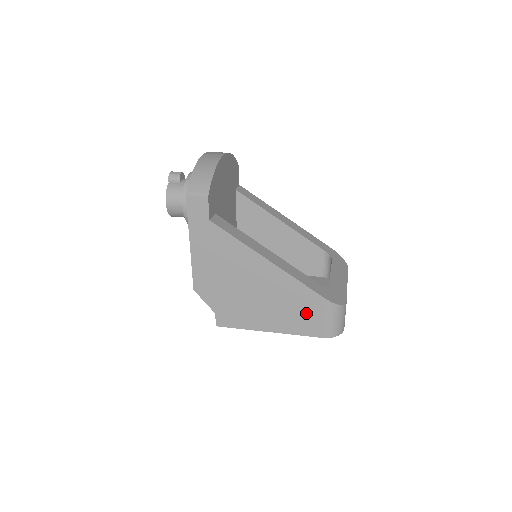
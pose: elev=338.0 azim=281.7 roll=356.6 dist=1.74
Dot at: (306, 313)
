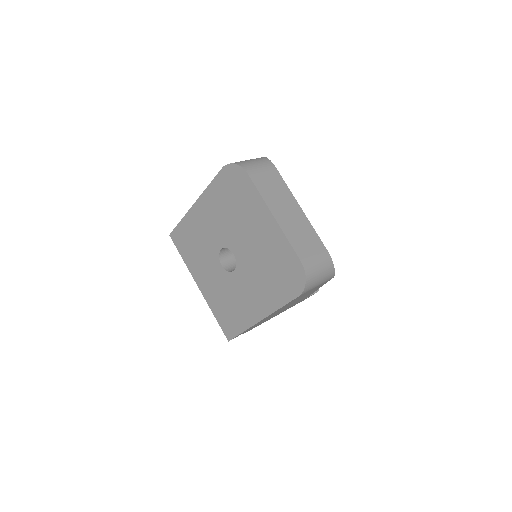
Dot at: occluded
